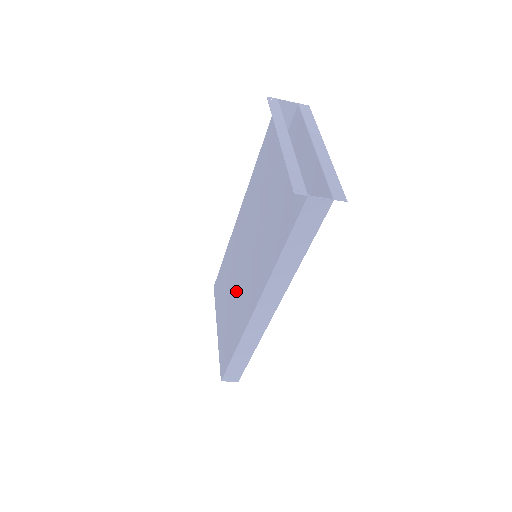
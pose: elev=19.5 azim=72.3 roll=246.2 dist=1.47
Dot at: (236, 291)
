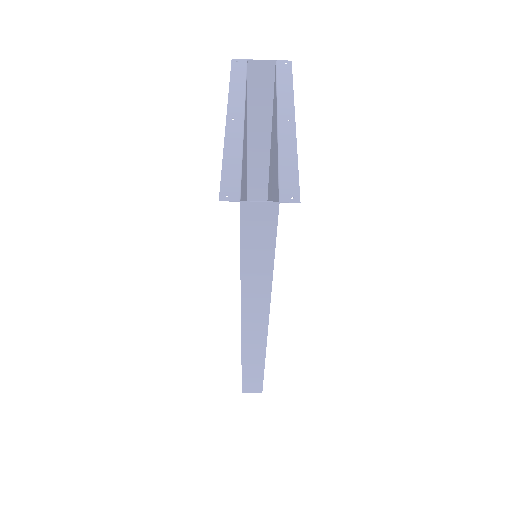
Dot at: occluded
